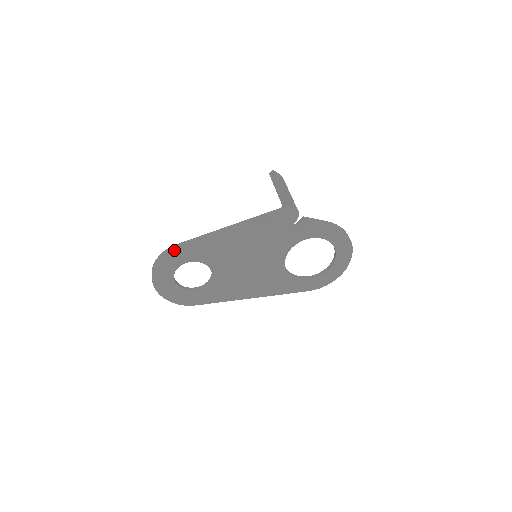
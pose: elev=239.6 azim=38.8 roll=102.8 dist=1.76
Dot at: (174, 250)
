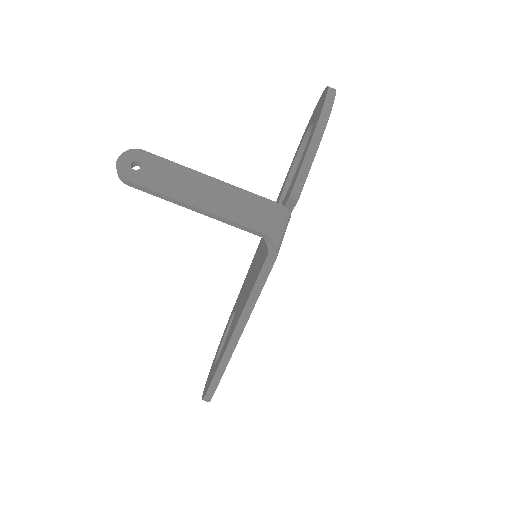
Dot at: (215, 390)
